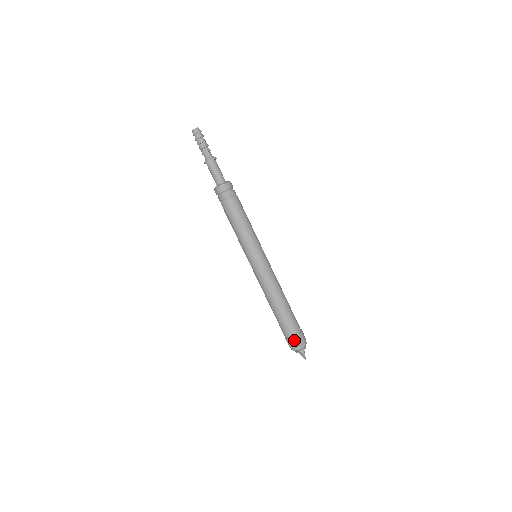
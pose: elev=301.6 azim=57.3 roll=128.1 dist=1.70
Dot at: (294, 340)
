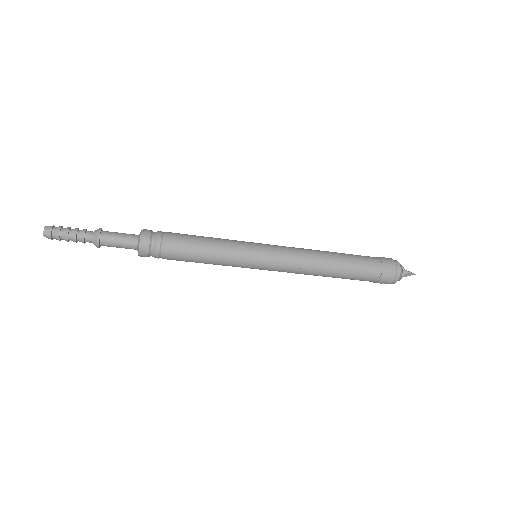
Dot at: (385, 274)
